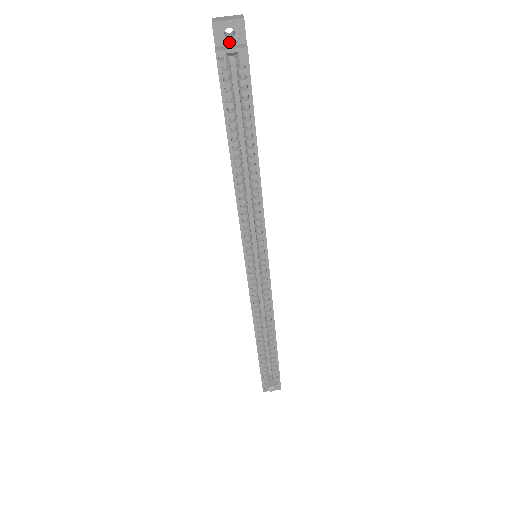
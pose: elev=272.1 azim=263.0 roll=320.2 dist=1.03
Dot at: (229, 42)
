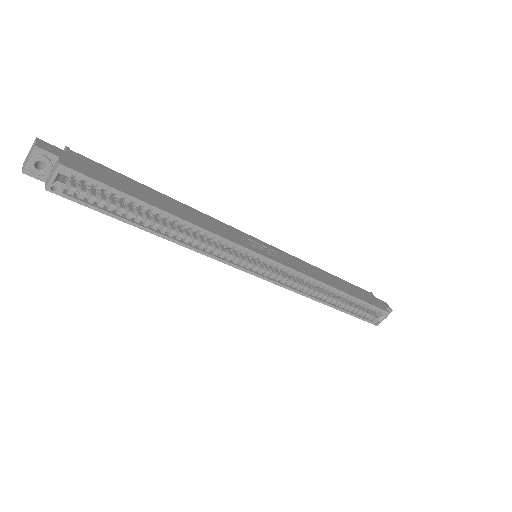
Dot at: (48, 170)
